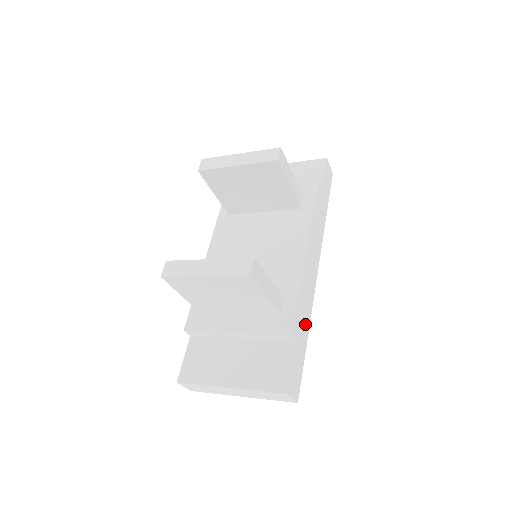
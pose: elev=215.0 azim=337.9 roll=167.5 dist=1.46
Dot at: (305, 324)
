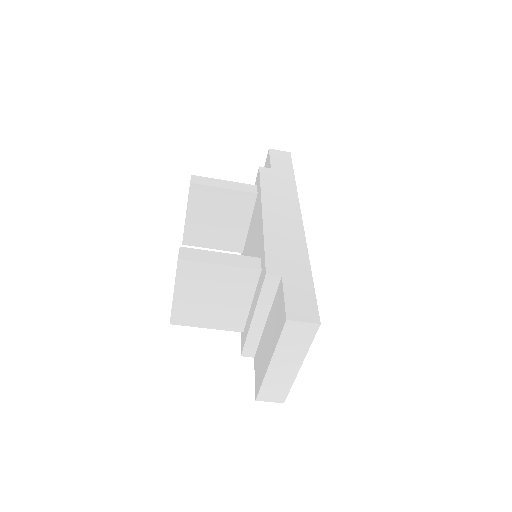
Dot at: (296, 260)
